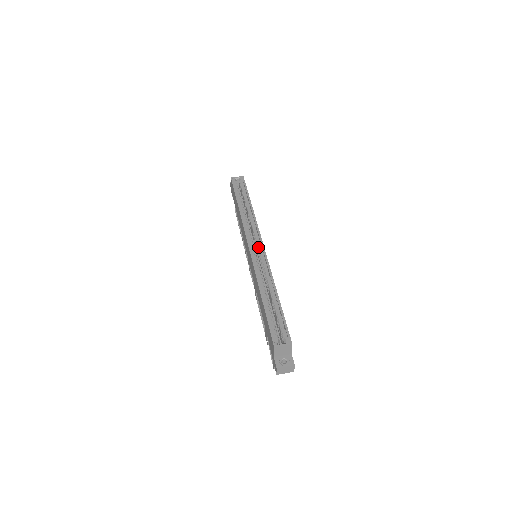
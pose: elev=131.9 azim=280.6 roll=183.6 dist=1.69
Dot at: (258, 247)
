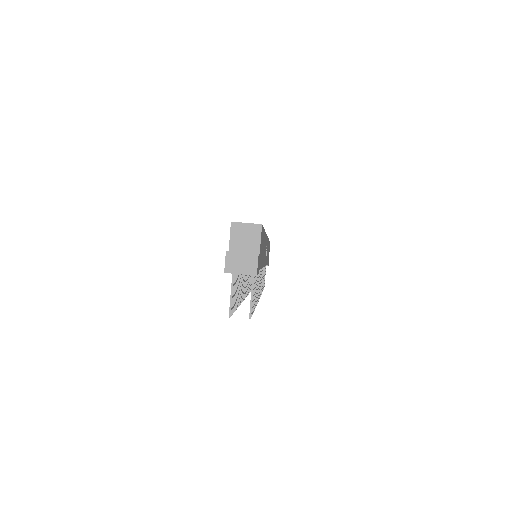
Dot at: occluded
